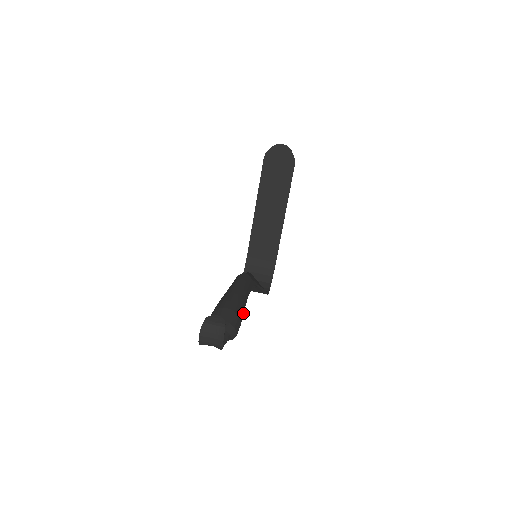
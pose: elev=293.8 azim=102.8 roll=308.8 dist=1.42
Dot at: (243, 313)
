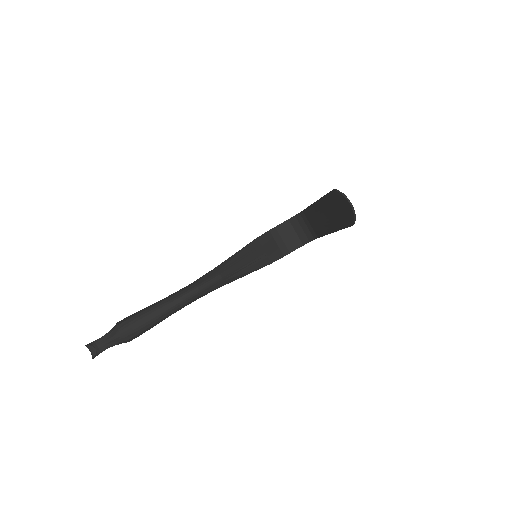
Dot at: (150, 328)
